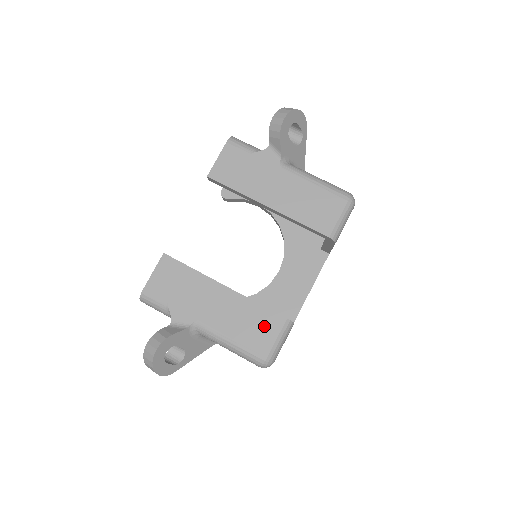
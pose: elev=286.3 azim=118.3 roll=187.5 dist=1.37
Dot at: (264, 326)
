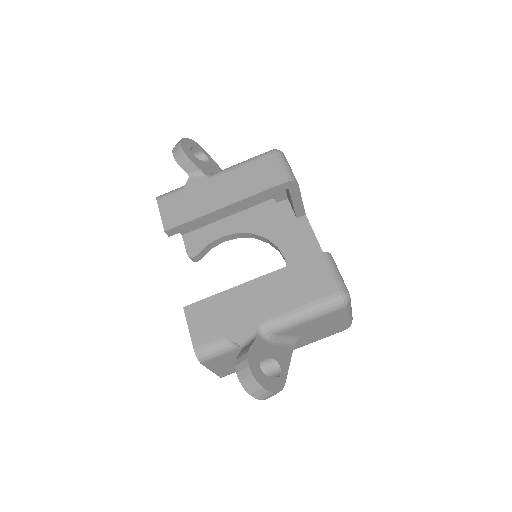
Dot at: (312, 274)
